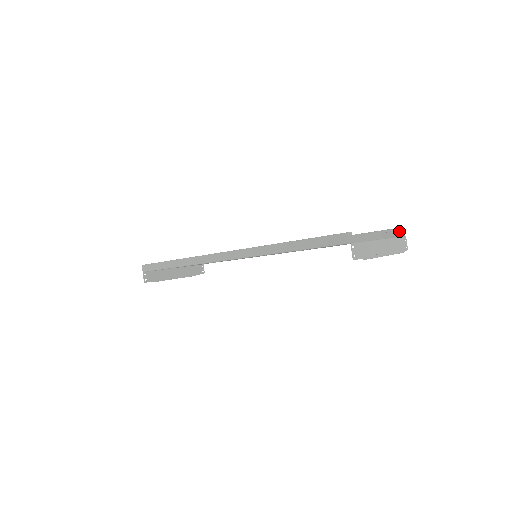
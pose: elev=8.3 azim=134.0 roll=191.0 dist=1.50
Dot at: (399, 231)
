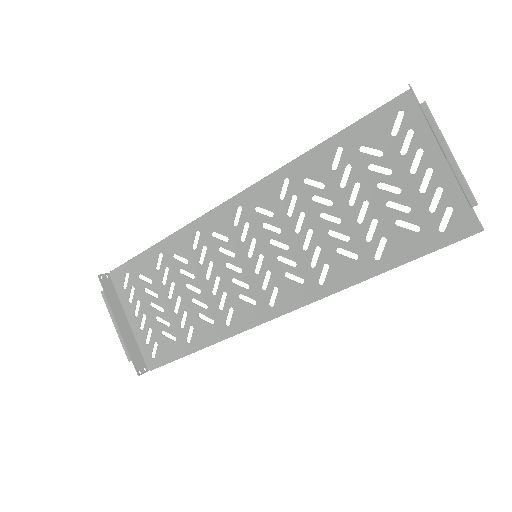
Dot at: (474, 233)
